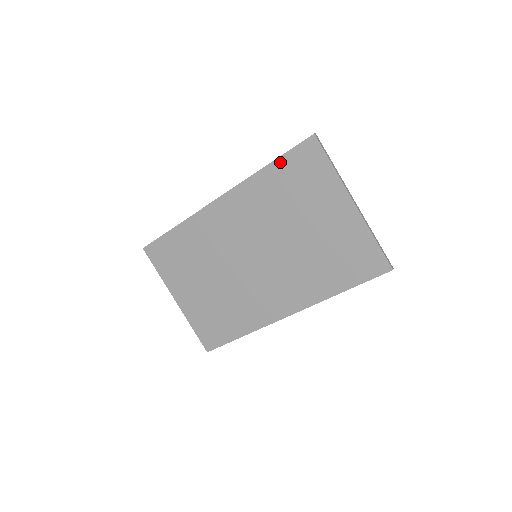
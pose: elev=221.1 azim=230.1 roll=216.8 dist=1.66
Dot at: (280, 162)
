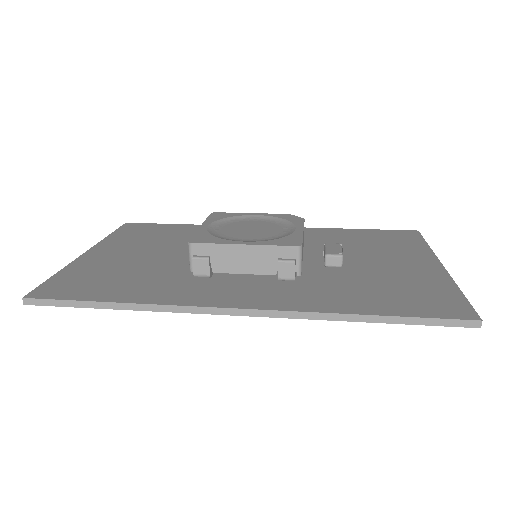
Dot at: (392, 320)
